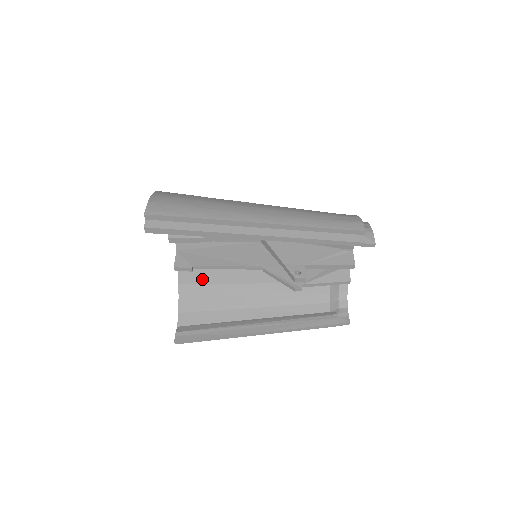
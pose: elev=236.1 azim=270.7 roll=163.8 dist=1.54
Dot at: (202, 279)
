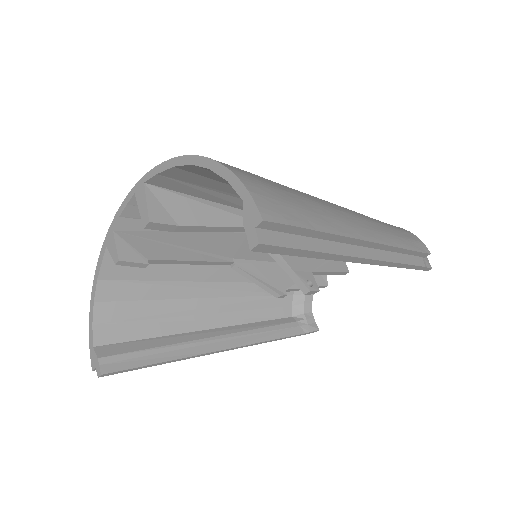
Dot at: (139, 274)
